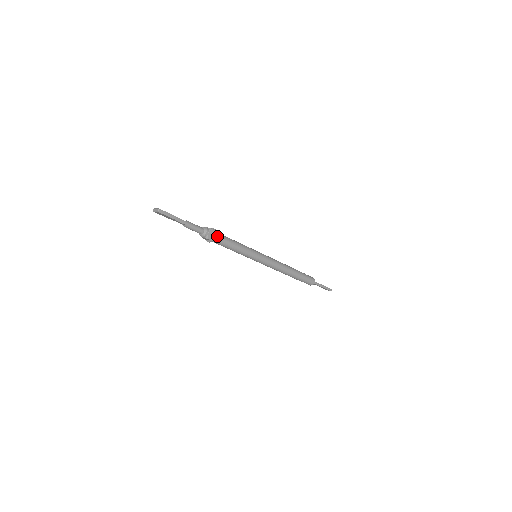
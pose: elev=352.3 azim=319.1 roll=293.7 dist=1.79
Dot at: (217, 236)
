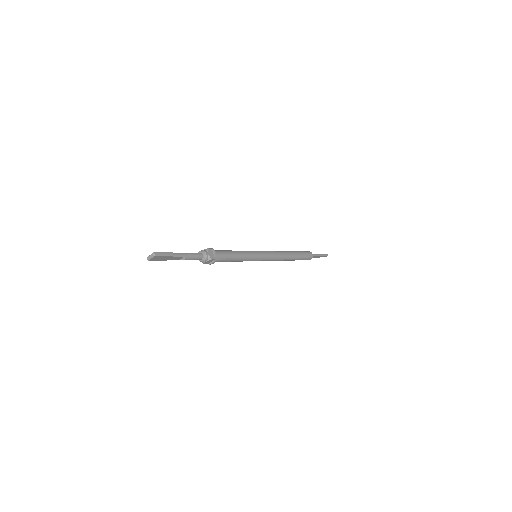
Dot at: (216, 253)
